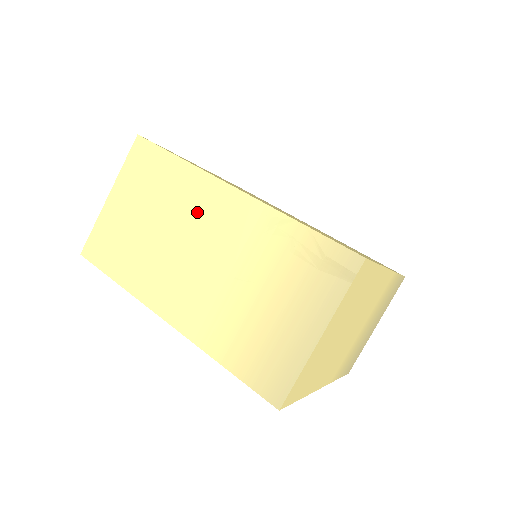
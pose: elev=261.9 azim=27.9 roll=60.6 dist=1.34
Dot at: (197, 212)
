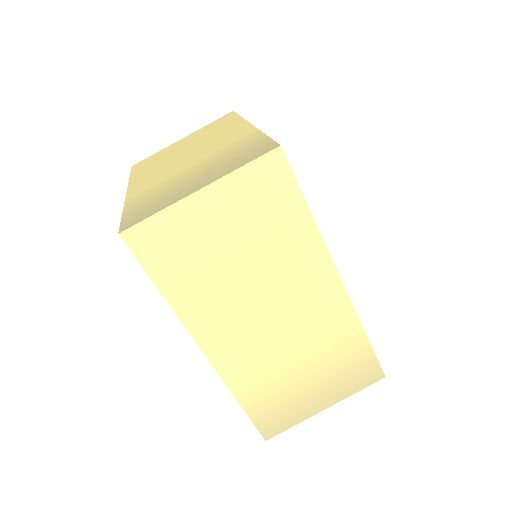
Dot at: (294, 278)
